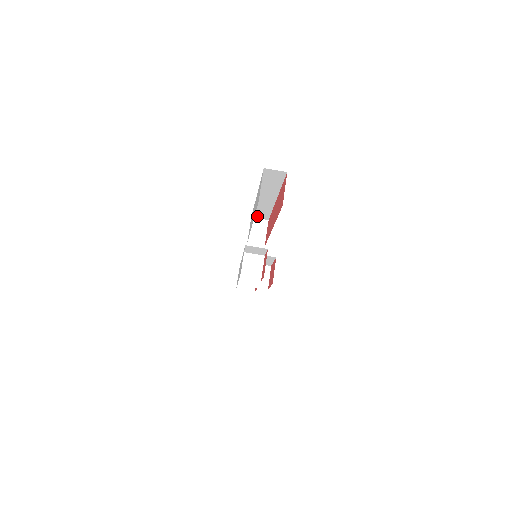
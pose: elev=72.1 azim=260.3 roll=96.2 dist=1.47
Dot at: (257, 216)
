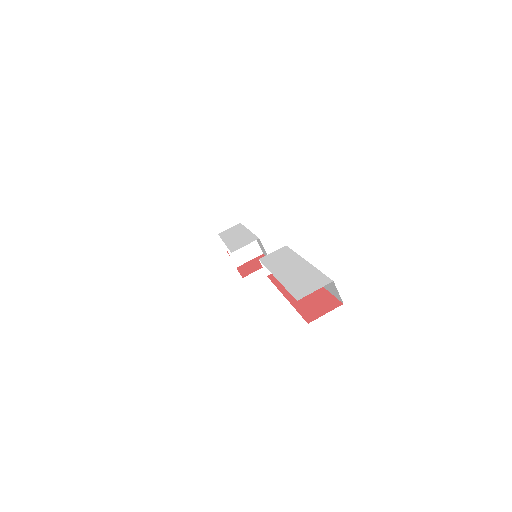
Dot at: occluded
